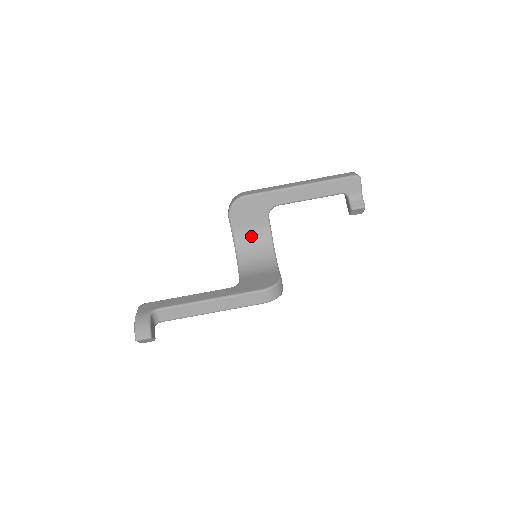
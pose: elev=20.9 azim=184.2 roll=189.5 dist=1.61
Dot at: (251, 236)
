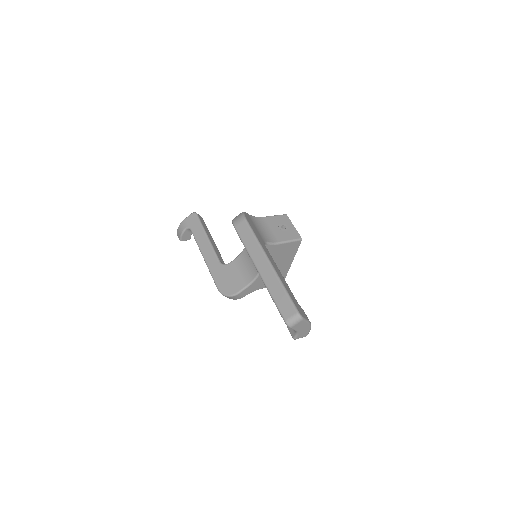
Dot at: occluded
